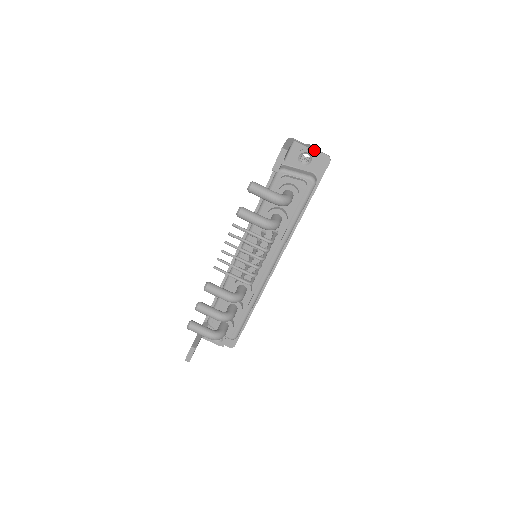
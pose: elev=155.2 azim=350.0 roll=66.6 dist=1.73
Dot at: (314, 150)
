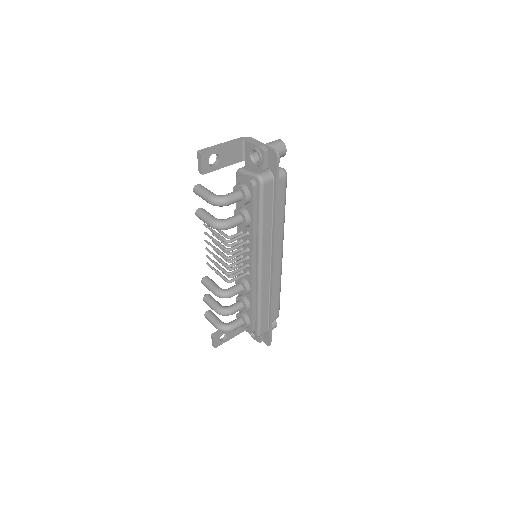
Dot at: (260, 147)
